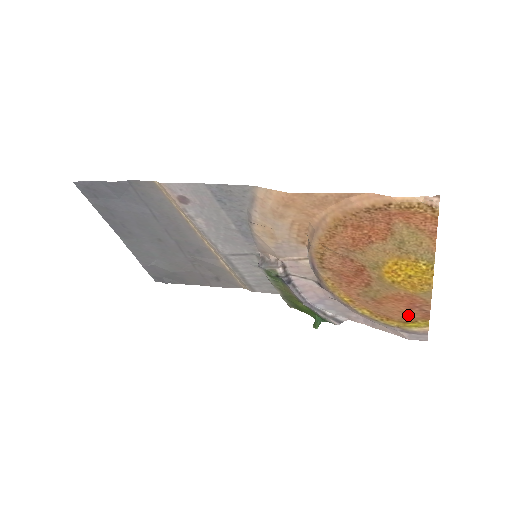
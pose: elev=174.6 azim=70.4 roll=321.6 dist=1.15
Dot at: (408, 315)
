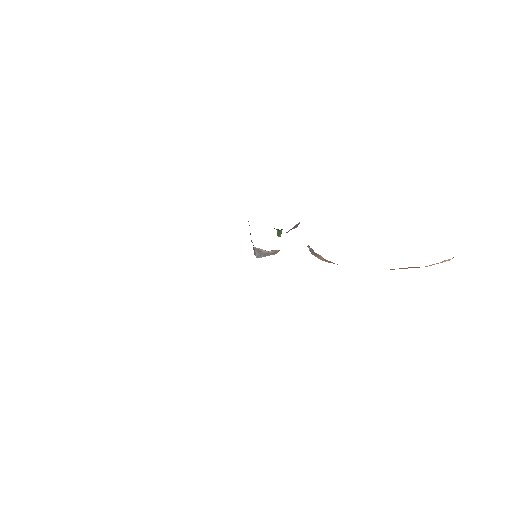
Dot at: occluded
